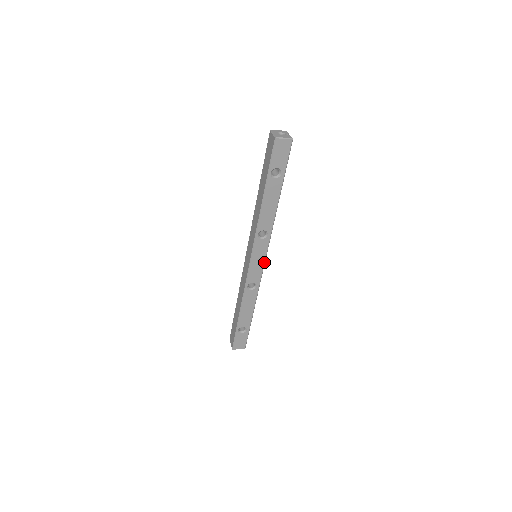
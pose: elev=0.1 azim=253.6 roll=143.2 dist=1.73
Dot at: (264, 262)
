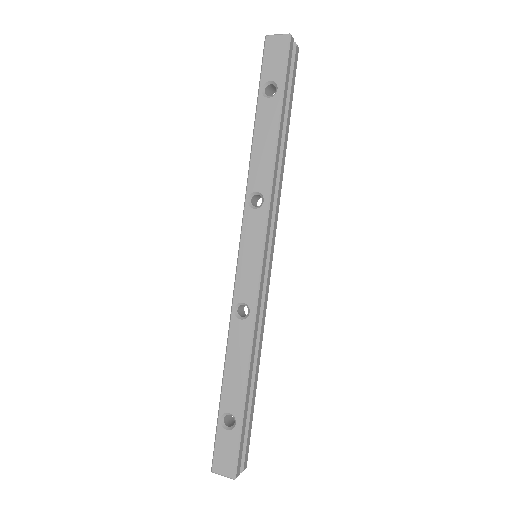
Dot at: (261, 259)
